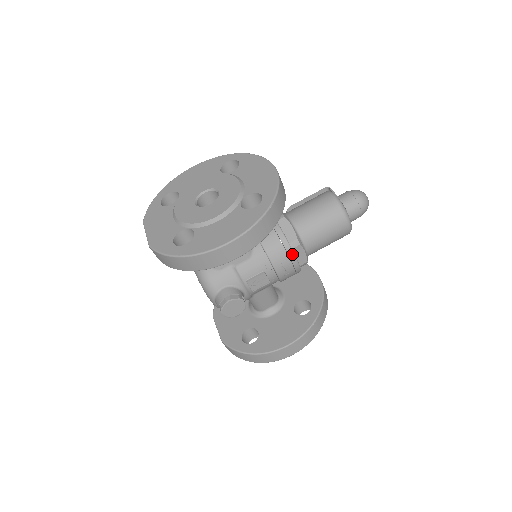
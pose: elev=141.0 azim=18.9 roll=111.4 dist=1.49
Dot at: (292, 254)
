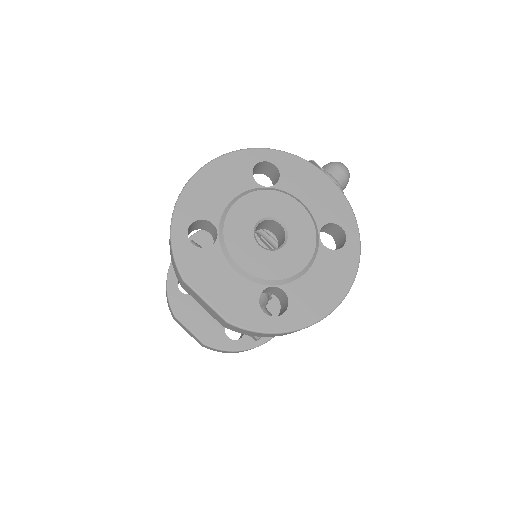
Dot at: occluded
